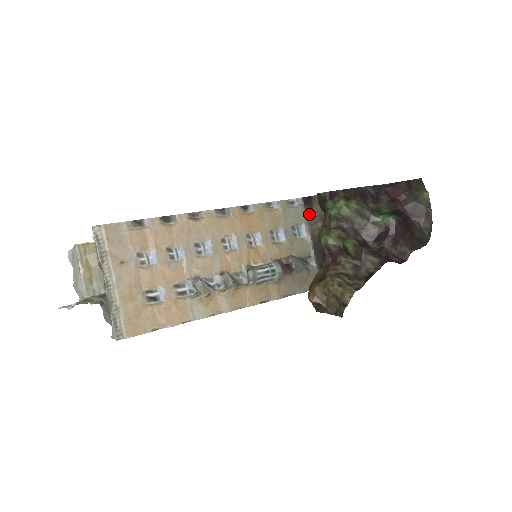
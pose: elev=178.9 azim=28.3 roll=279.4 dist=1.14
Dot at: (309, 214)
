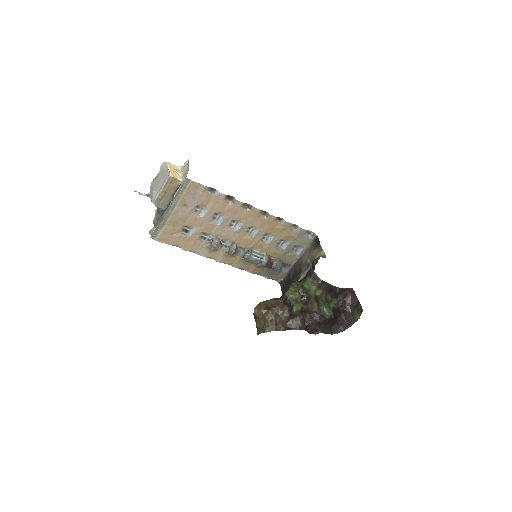
Dot at: (311, 247)
